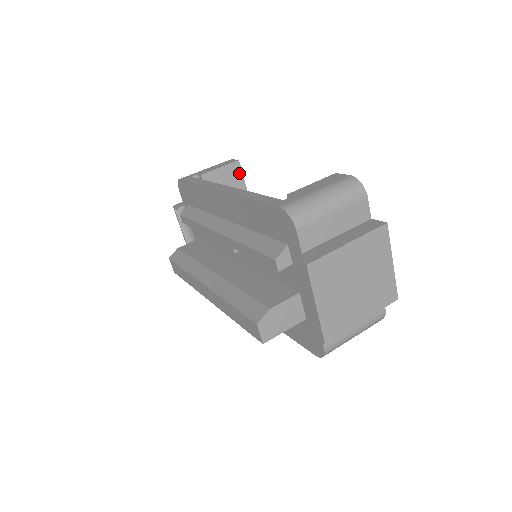
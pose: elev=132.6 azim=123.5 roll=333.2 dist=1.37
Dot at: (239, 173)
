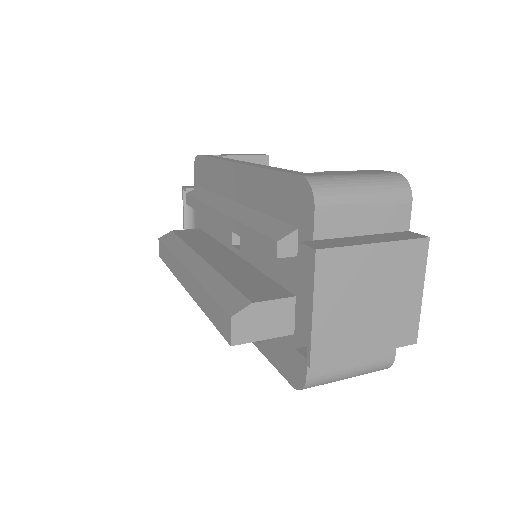
Dot at: occluded
